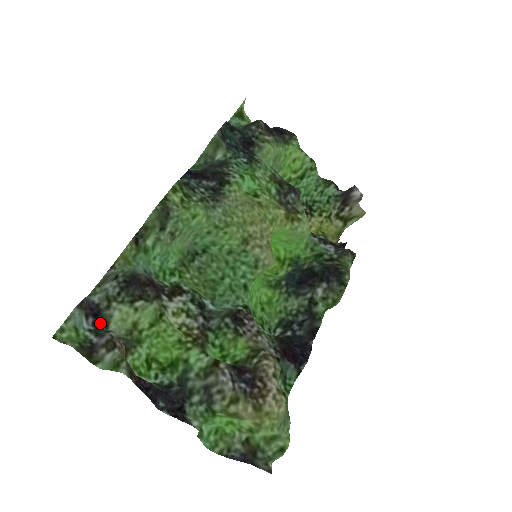
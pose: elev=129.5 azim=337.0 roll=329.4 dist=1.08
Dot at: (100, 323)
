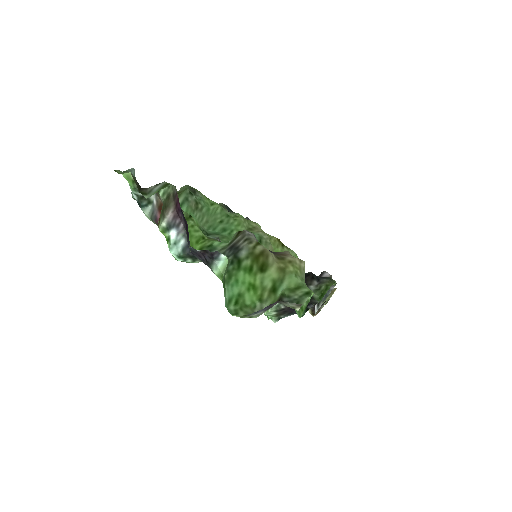
Dot at: (141, 204)
